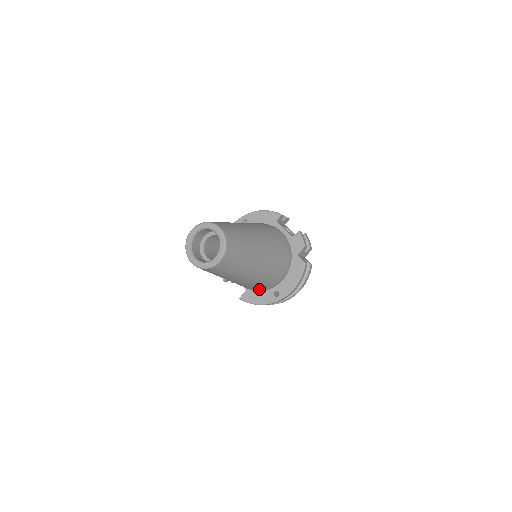
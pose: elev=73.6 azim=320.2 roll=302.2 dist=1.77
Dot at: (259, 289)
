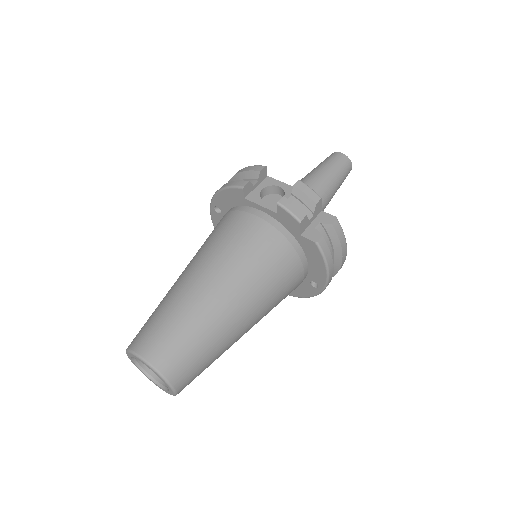
Dot at: occluded
